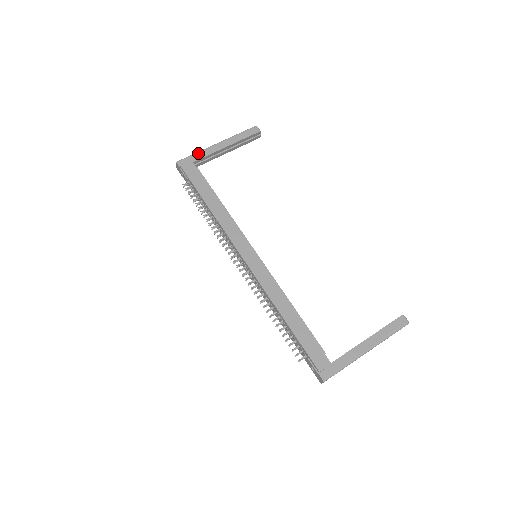
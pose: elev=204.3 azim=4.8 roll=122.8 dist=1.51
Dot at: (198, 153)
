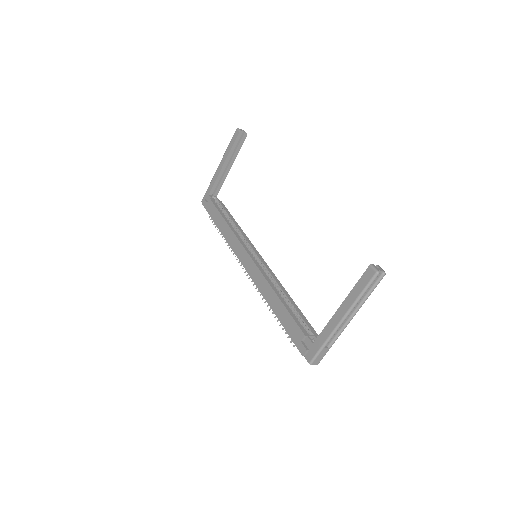
Dot at: (210, 184)
